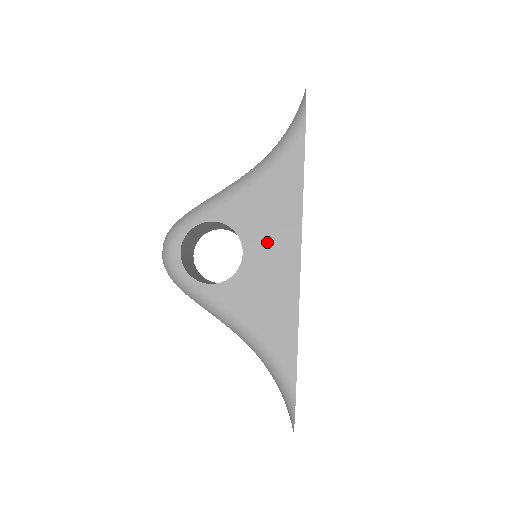
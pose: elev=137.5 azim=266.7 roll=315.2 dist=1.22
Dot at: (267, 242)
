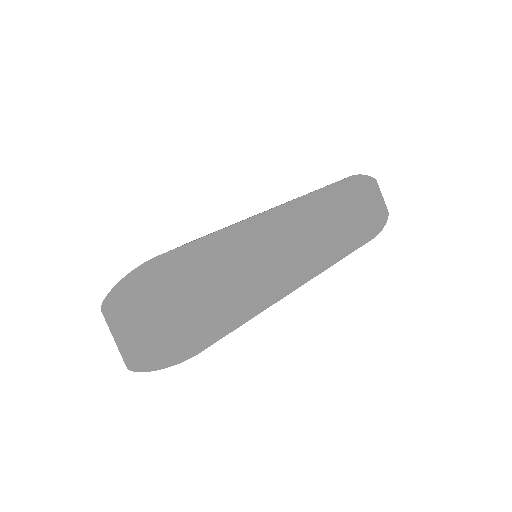
Dot at: occluded
